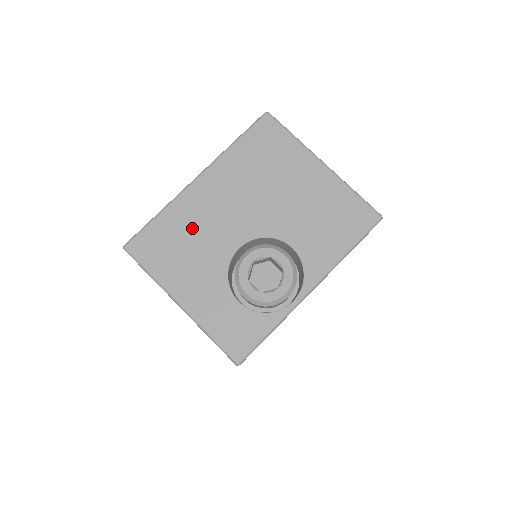
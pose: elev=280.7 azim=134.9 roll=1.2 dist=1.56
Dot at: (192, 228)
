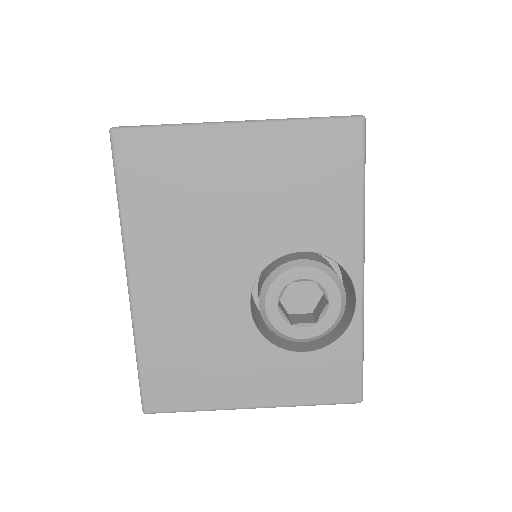
Dot at: (184, 334)
